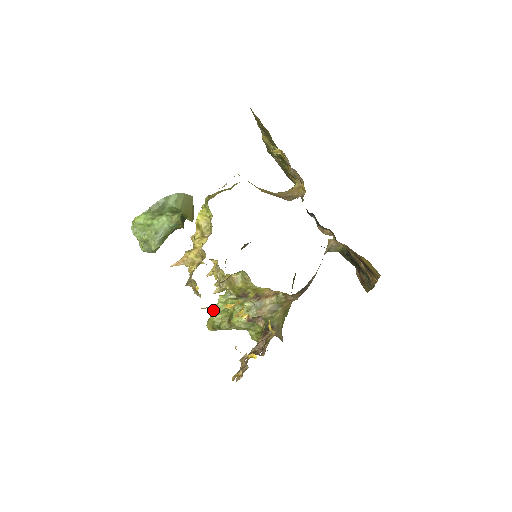
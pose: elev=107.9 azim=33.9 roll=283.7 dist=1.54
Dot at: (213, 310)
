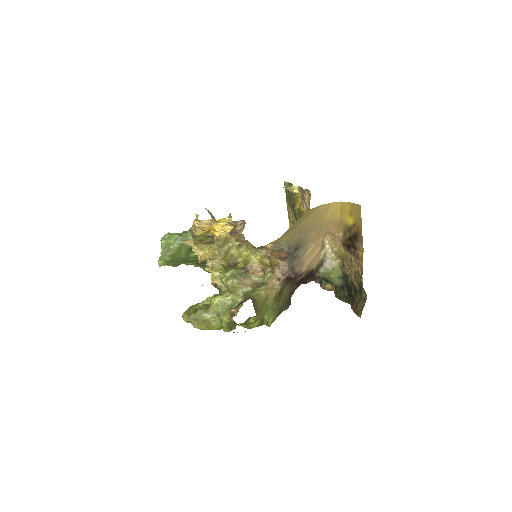
Dot at: occluded
